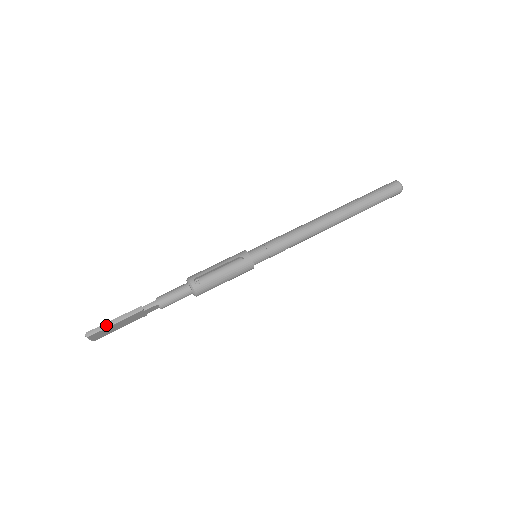
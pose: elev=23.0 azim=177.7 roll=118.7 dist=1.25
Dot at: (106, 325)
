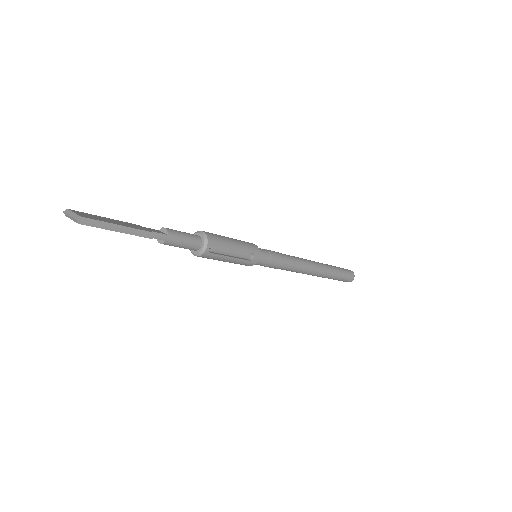
Dot at: (108, 226)
